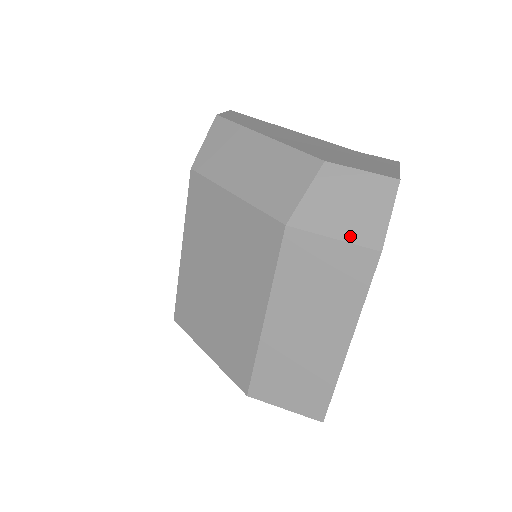
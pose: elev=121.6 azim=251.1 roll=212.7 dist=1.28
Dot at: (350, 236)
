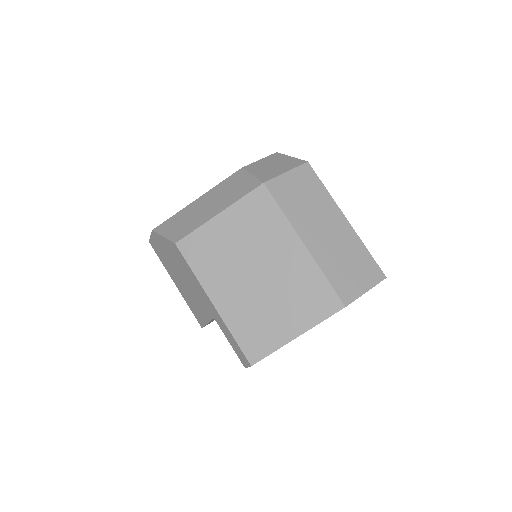
Dot at: (290, 167)
